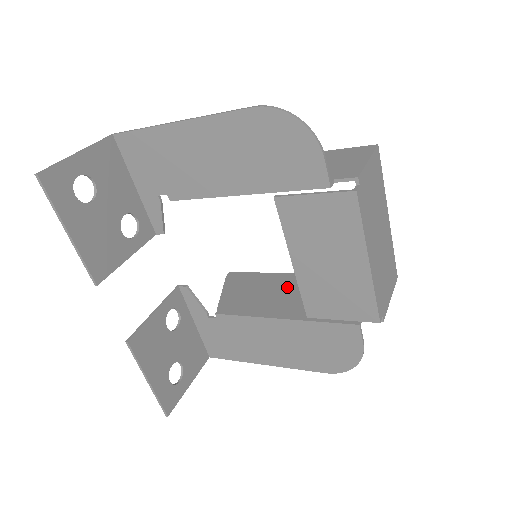
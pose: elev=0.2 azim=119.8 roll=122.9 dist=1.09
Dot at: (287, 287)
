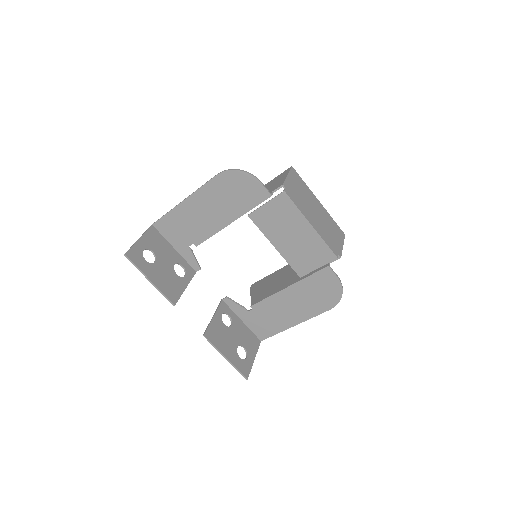
Dot at: (286, 272)
